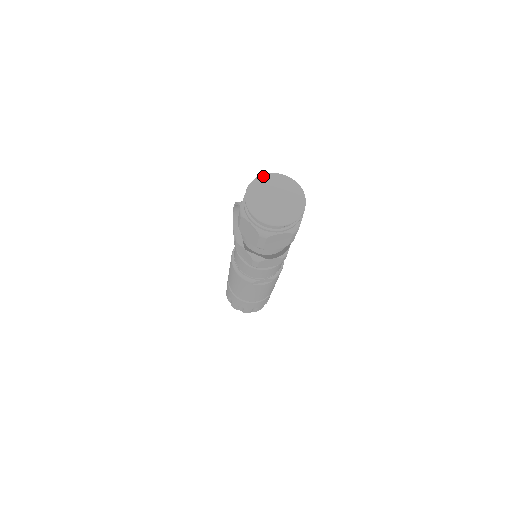
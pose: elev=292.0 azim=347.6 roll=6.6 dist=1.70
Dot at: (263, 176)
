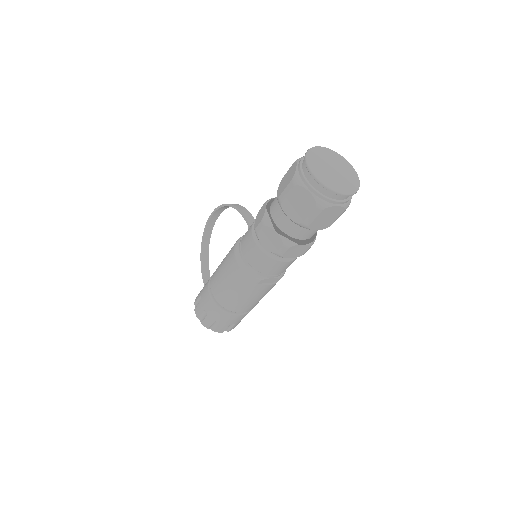
Dot at: (317, 147)
